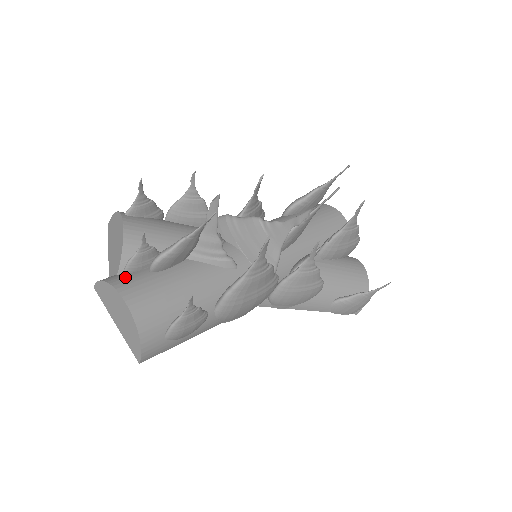
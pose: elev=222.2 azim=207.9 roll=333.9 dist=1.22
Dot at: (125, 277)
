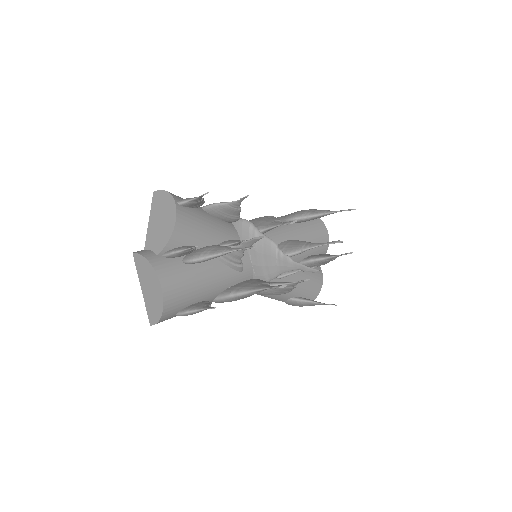
Dot at: (164, 262)
